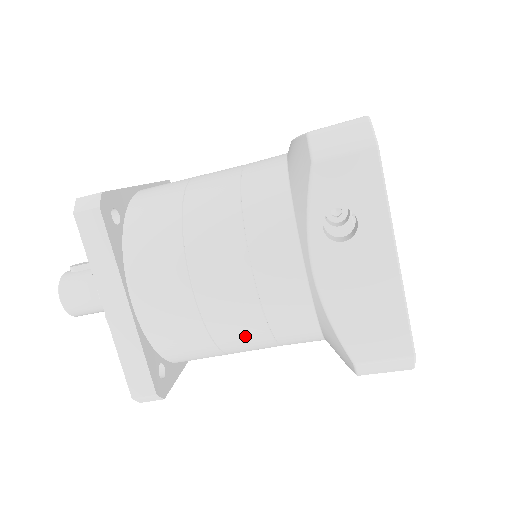
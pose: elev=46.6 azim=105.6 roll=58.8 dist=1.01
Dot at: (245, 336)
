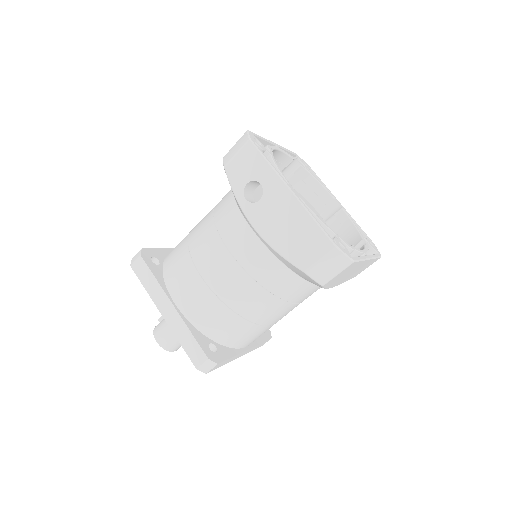
Dot at: (248, 297)
